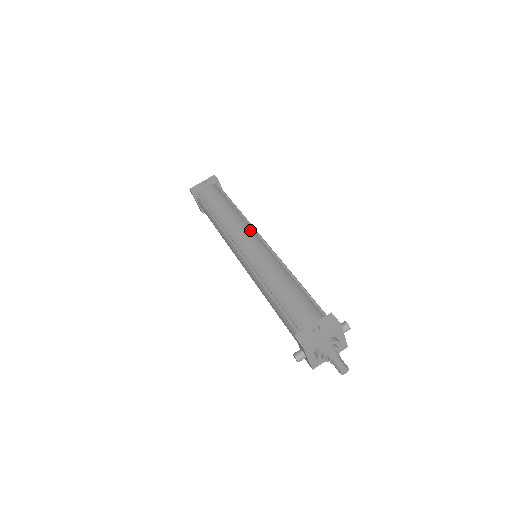
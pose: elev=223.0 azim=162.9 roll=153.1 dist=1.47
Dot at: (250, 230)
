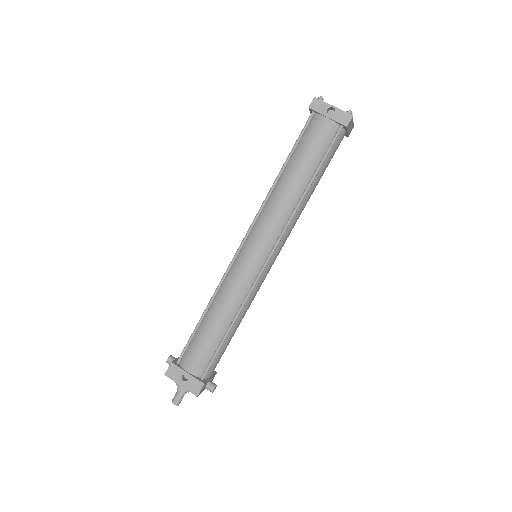
Dot at: (274, 238)
